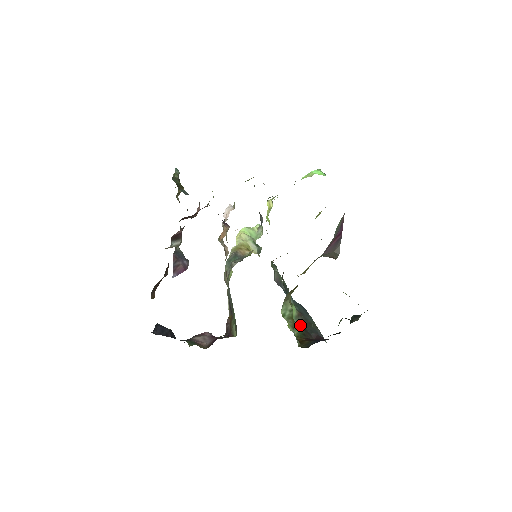
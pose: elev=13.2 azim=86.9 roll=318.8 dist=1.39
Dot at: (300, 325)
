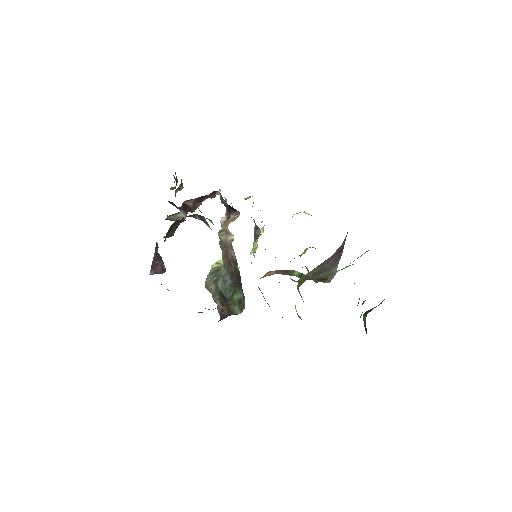
Dot at: occluded
